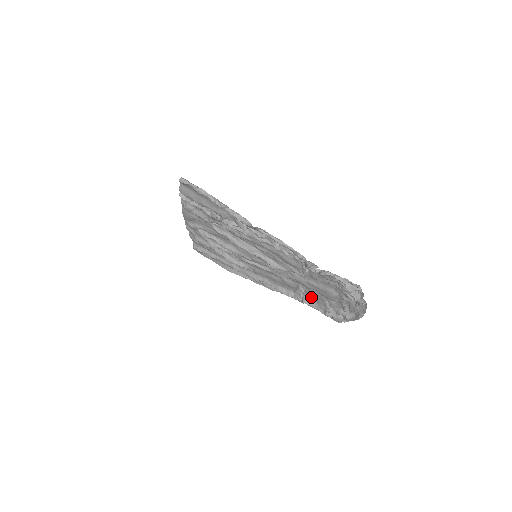
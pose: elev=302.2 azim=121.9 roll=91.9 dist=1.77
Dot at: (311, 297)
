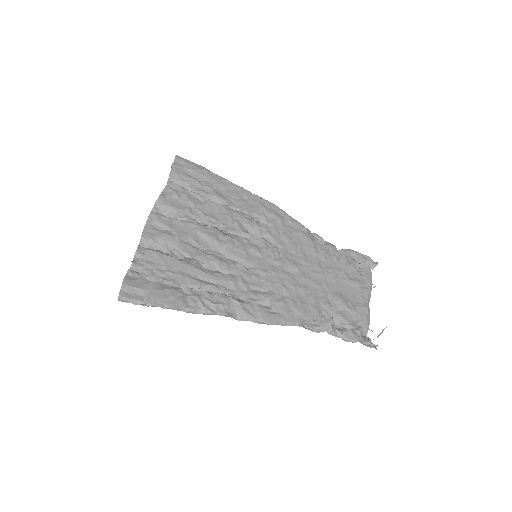
Dot at: (335, 261)
